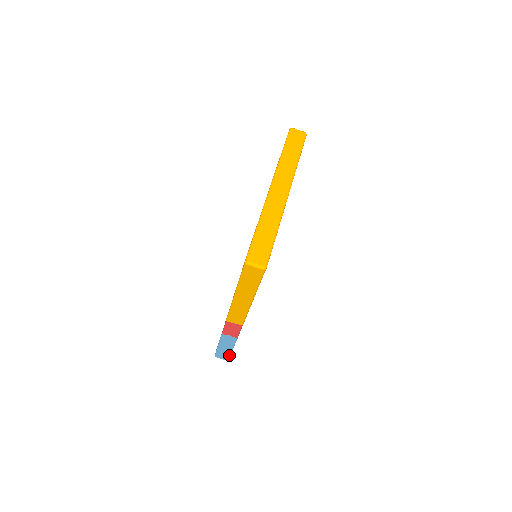
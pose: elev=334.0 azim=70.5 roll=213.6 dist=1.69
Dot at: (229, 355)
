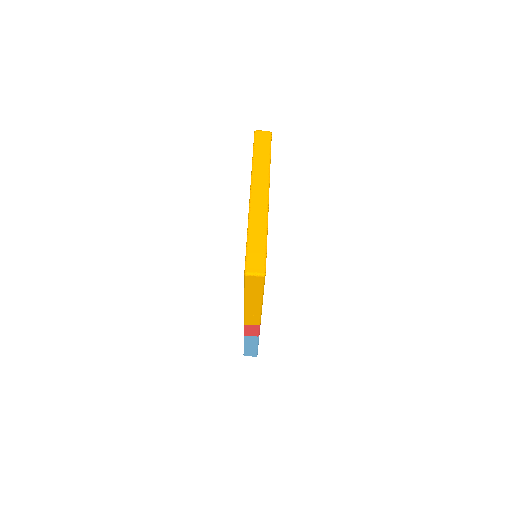
Dot at: (256, 352)
